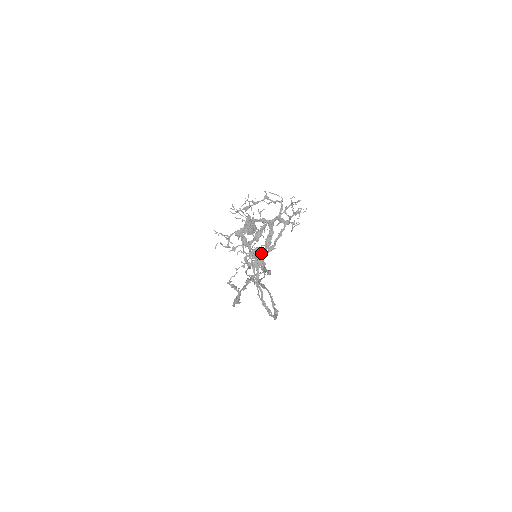
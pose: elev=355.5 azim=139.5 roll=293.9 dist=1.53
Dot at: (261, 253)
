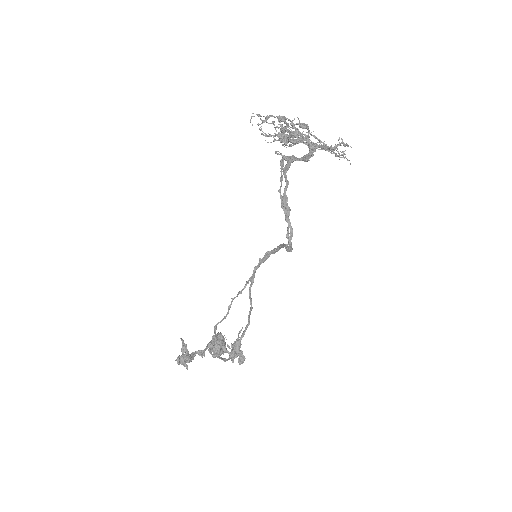
Dot at: (303, 137)
